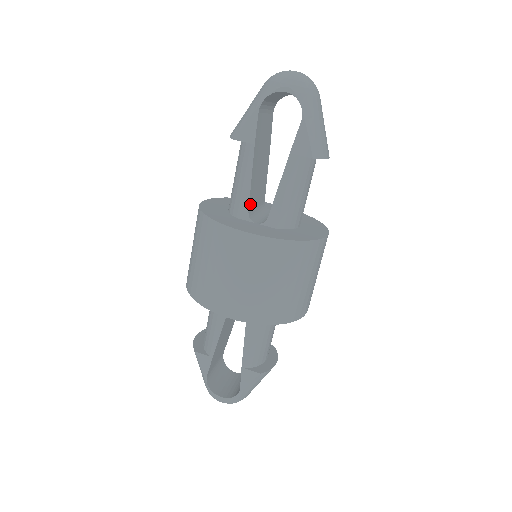
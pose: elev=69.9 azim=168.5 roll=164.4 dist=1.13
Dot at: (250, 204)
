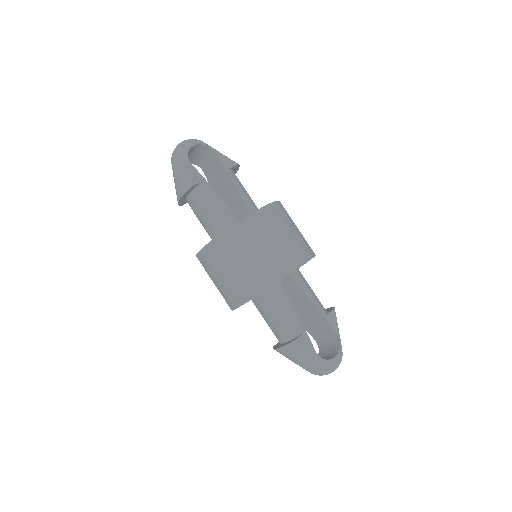
Dot at: (232, 216)
